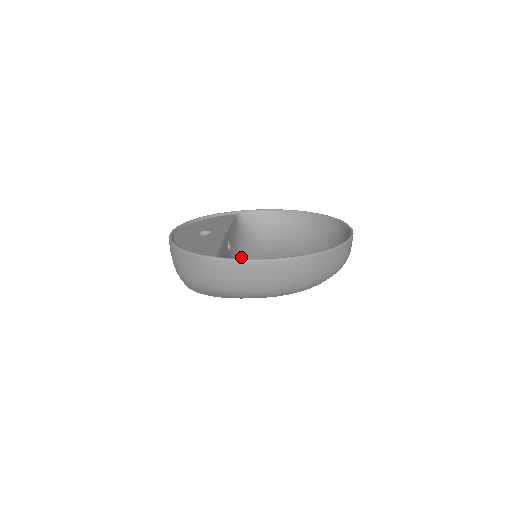
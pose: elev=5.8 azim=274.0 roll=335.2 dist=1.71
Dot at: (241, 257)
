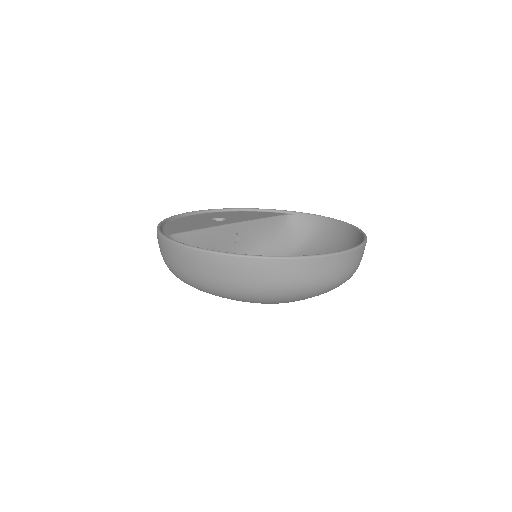
Dot at: occluded
